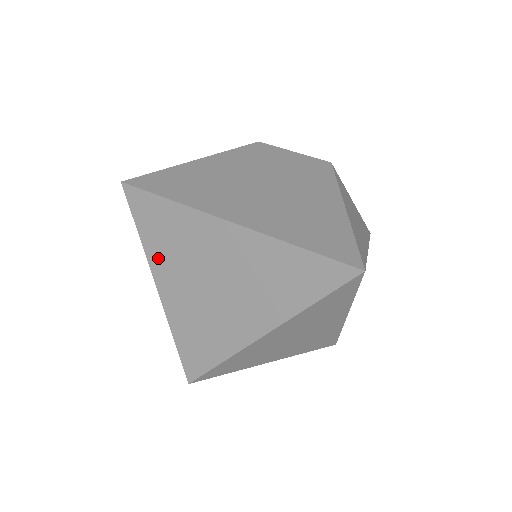
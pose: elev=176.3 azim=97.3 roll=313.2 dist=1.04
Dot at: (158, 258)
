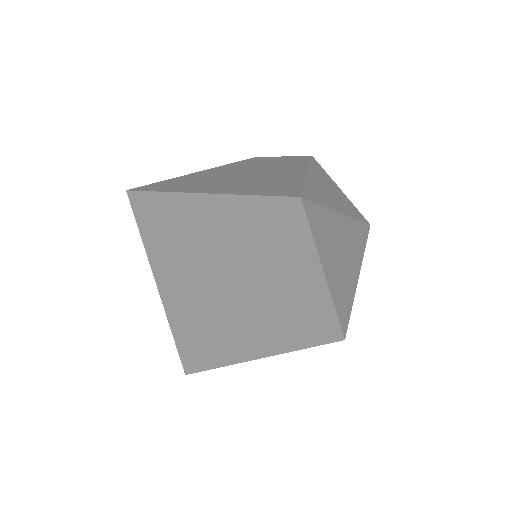
Dot at: (154, 249)
